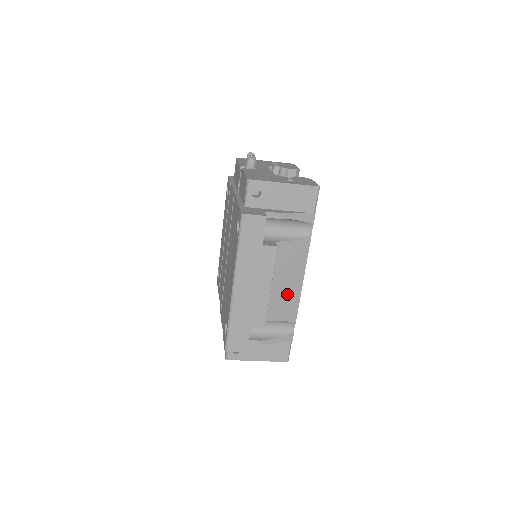
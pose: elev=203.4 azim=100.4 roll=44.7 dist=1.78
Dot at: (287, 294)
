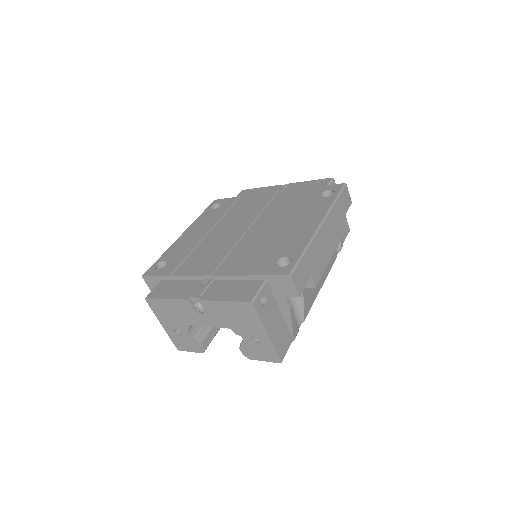
Dot at: occluded
